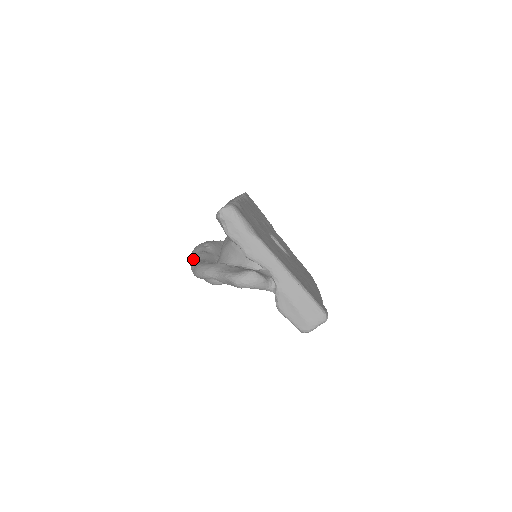
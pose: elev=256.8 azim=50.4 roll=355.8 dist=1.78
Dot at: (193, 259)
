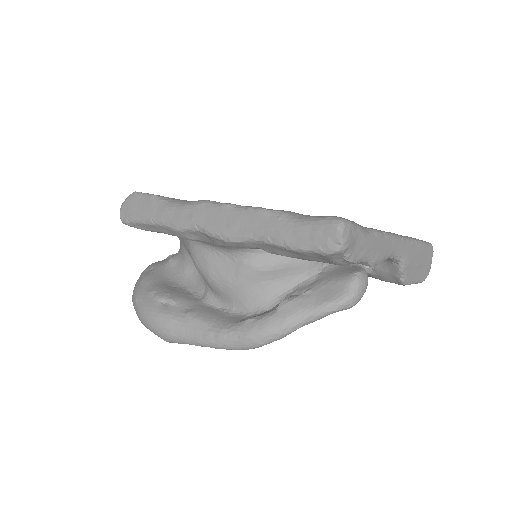
Dot at: (198, 335)
